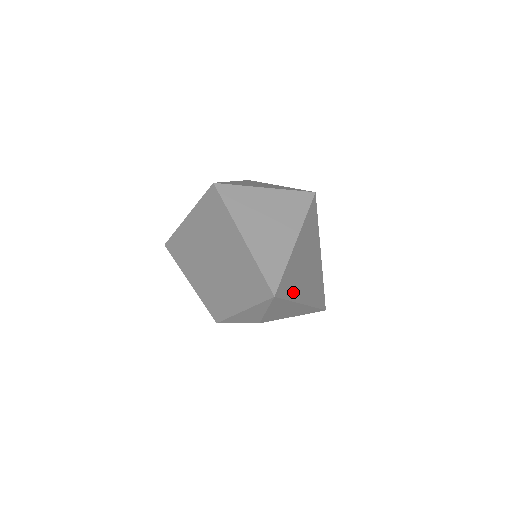
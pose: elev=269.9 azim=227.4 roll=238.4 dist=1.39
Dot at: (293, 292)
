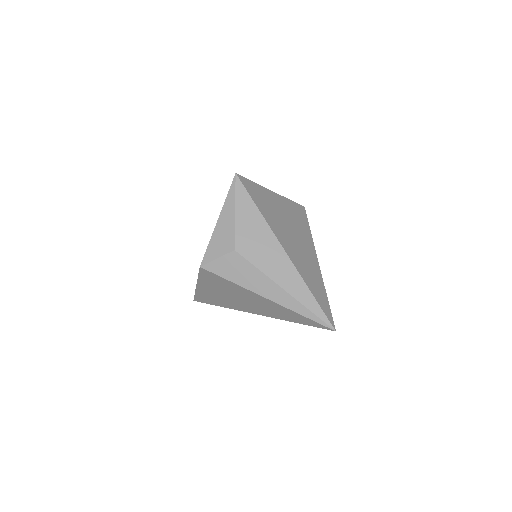
Dot at: (264, 211)
